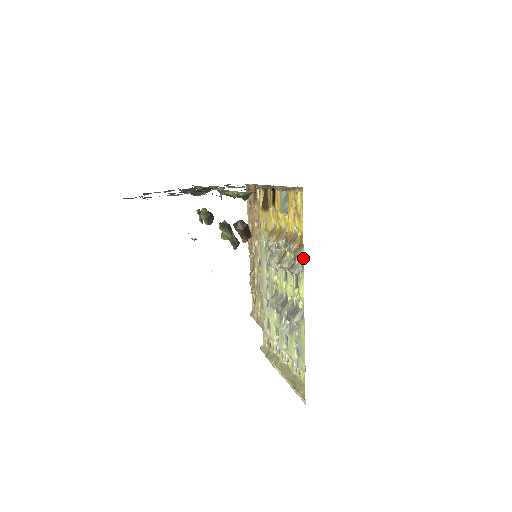
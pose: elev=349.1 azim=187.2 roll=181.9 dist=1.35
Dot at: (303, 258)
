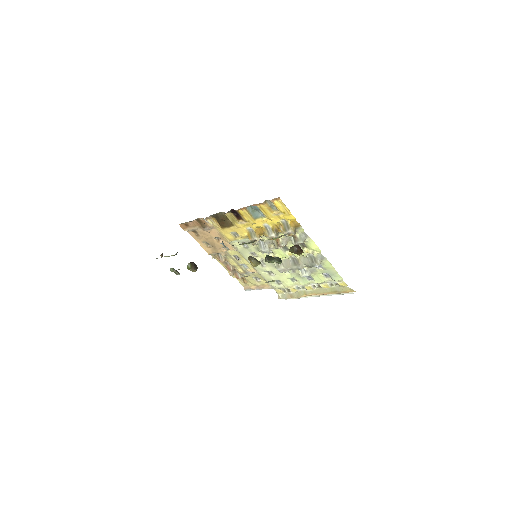
Dot at: (303, 231)
